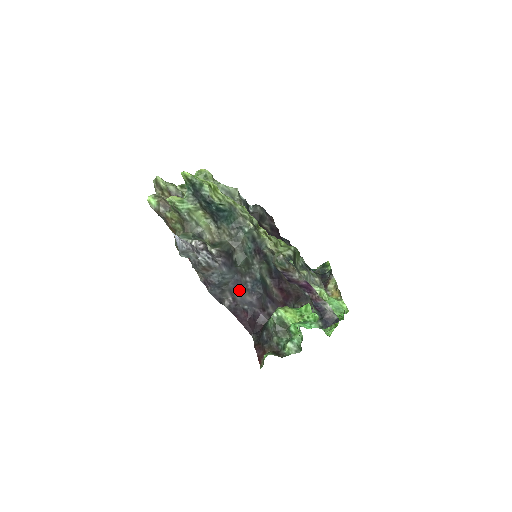
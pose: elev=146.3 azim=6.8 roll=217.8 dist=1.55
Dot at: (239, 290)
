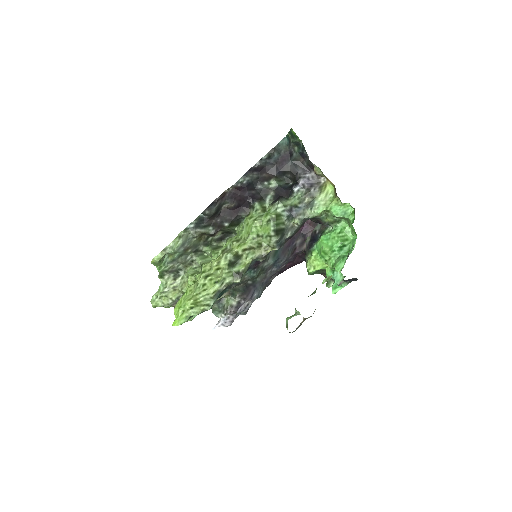
Dot at: occluded
